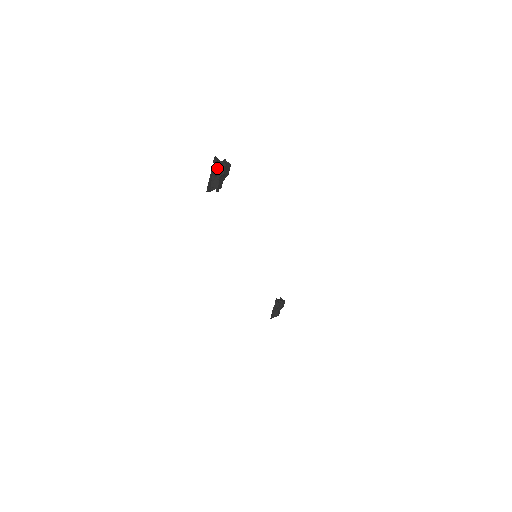
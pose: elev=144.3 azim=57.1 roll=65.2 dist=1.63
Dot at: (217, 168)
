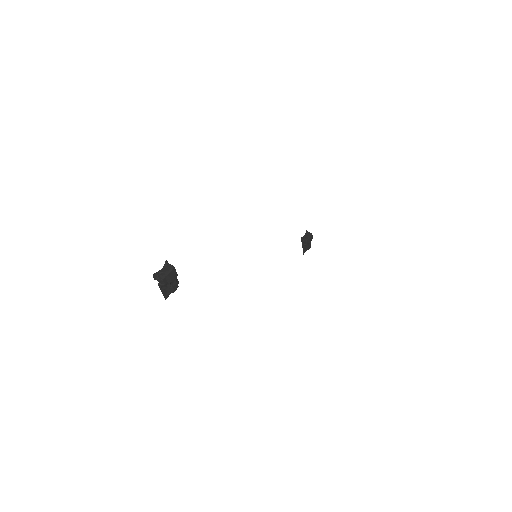
Dot at: (162, 283)
